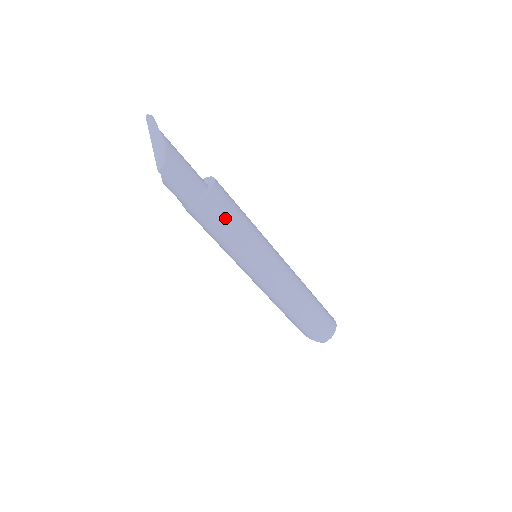
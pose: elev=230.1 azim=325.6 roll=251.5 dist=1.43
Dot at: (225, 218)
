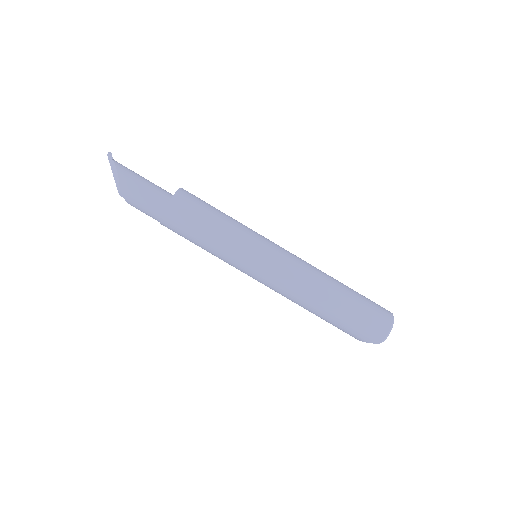
Dot at: (195, 221)
